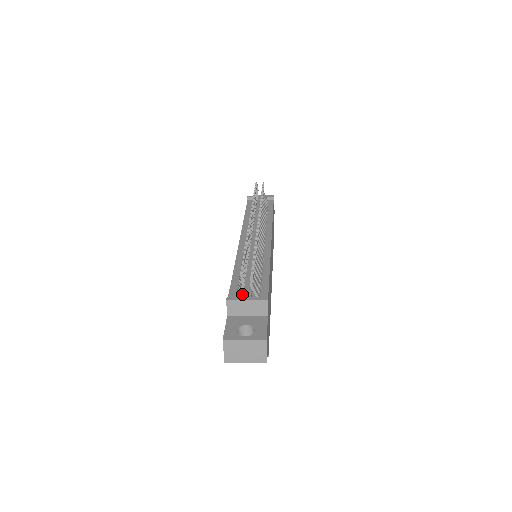
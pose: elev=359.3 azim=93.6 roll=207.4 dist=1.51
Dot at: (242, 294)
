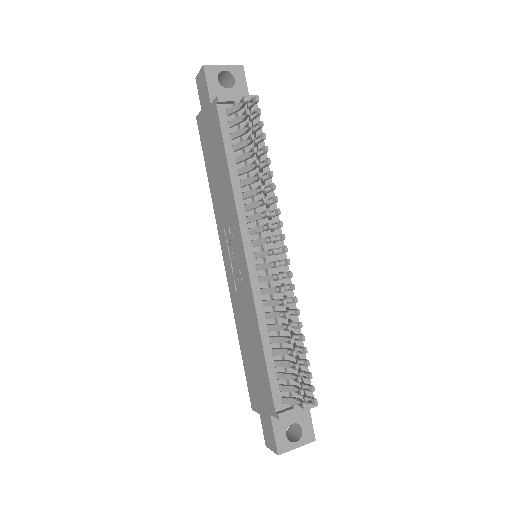
Dot at: (286, 393)
